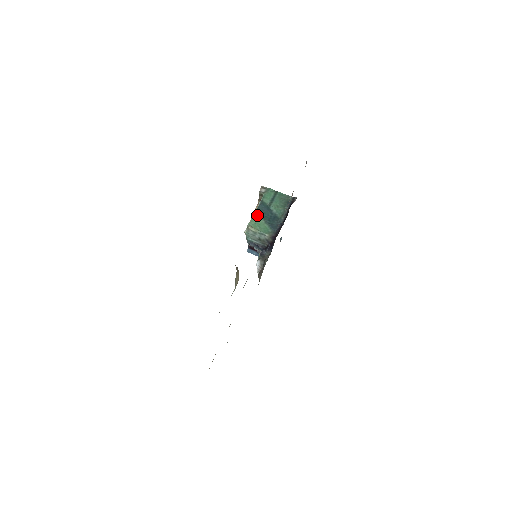
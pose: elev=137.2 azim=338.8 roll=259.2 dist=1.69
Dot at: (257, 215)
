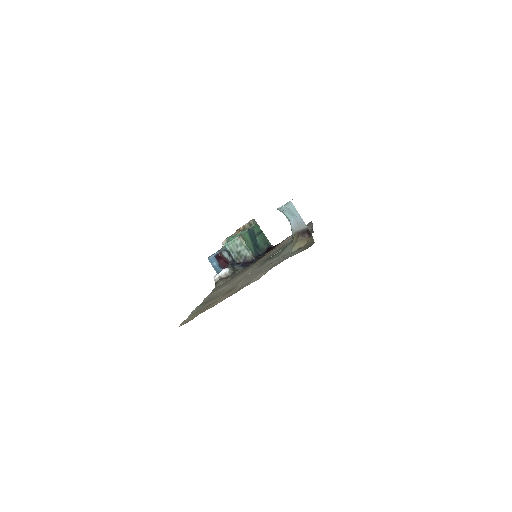
Dot at: (248, 234)
